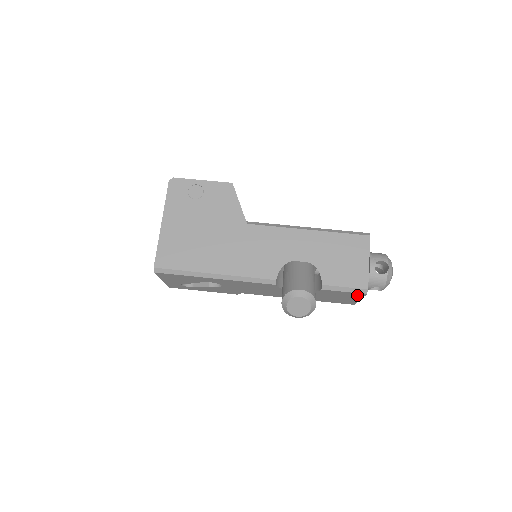
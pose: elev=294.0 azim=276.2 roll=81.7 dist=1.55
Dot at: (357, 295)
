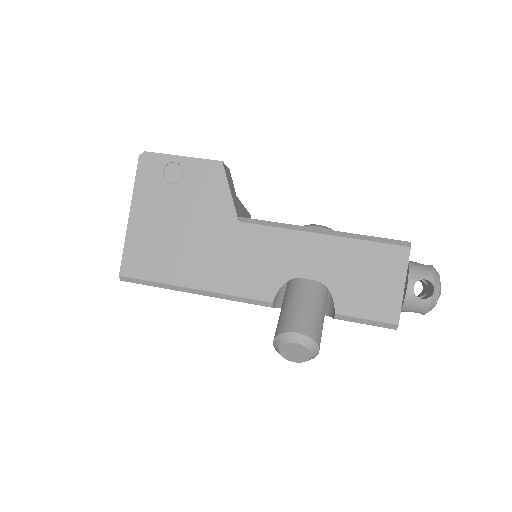
Dot at: occluded
